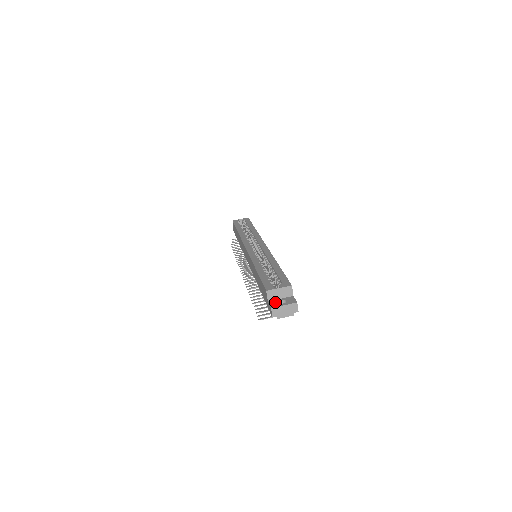
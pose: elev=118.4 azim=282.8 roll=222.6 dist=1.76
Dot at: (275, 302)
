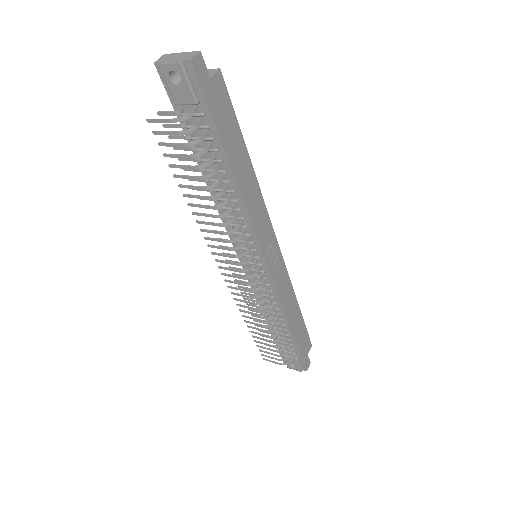
Dot at: occluded
